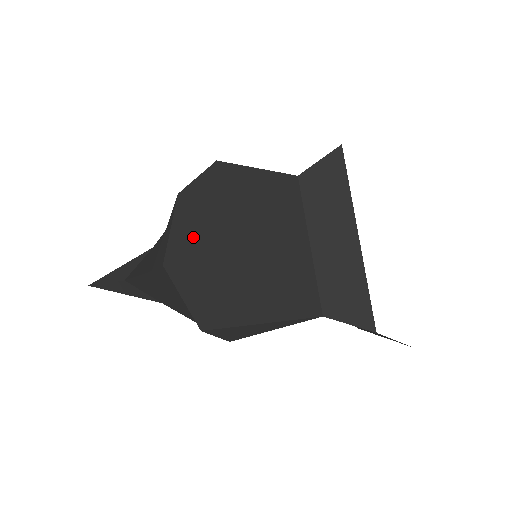
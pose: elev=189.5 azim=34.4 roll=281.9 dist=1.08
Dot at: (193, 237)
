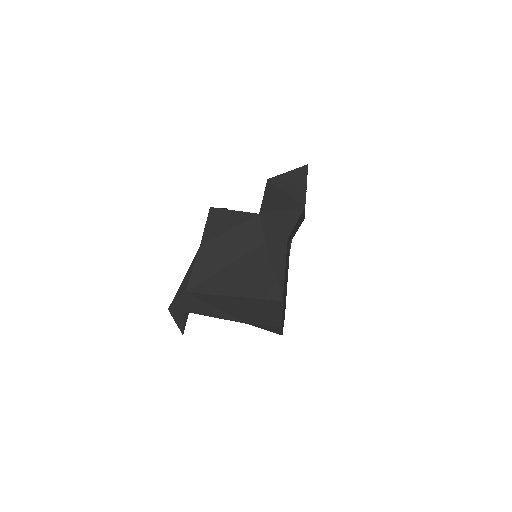
Dot at: occluded
